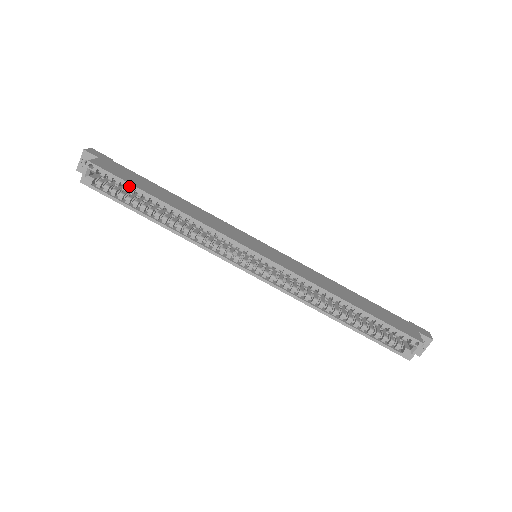
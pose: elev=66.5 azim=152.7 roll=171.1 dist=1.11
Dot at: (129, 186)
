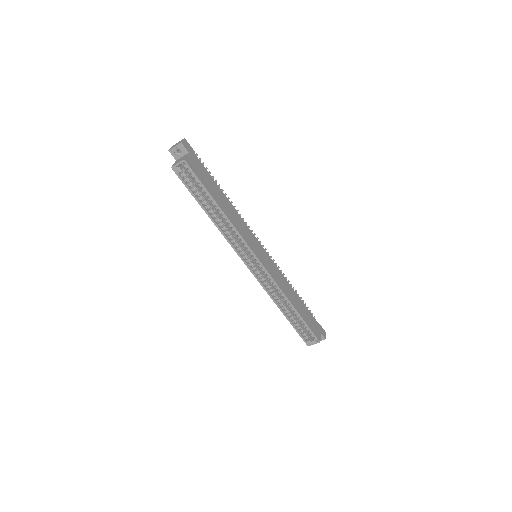
Dot at: (203, 188)
